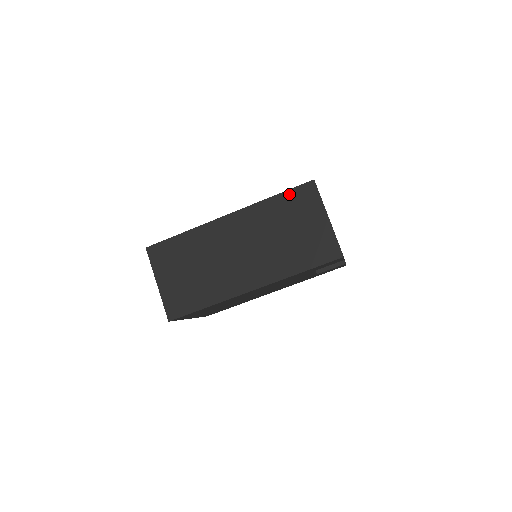
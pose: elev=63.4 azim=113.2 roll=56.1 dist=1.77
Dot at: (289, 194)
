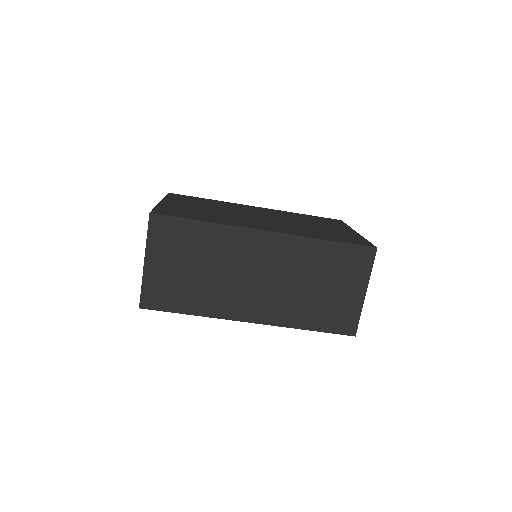
Dot at: (344, 248)
